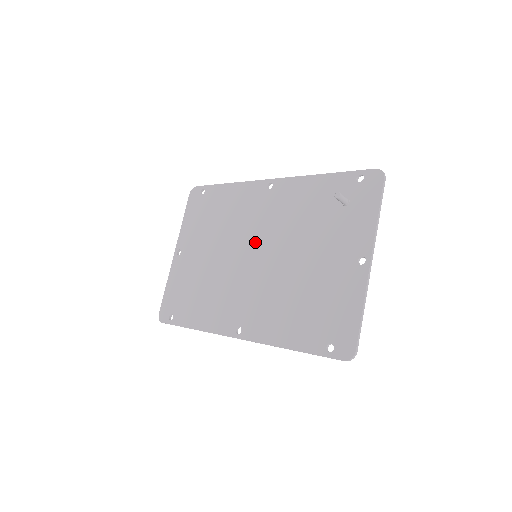
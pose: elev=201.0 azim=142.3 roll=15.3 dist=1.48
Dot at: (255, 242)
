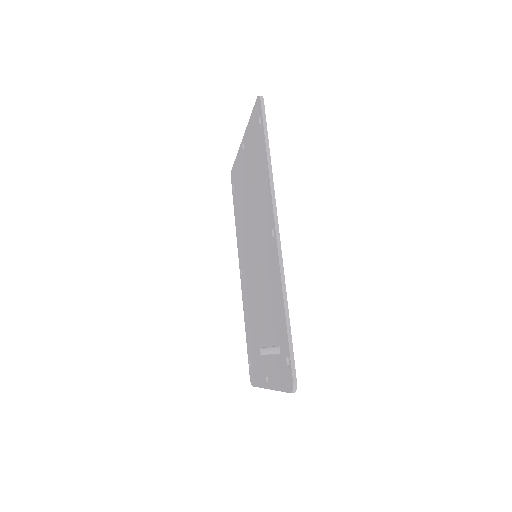
Dot at: (257, 249)
